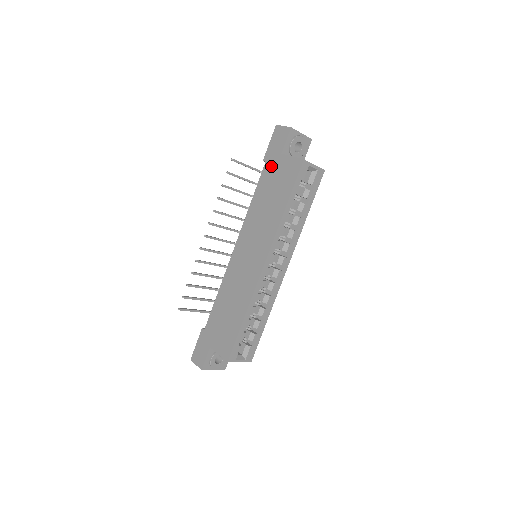
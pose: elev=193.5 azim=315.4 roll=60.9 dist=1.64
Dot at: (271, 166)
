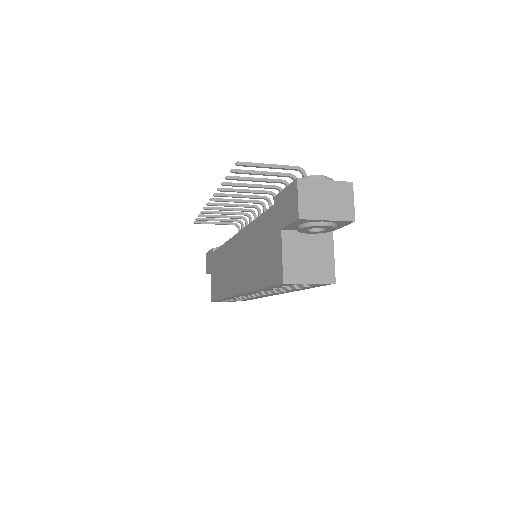
Dot at: (272, 222)
